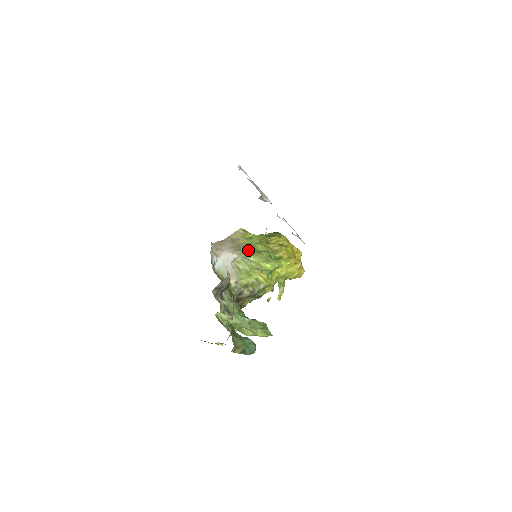
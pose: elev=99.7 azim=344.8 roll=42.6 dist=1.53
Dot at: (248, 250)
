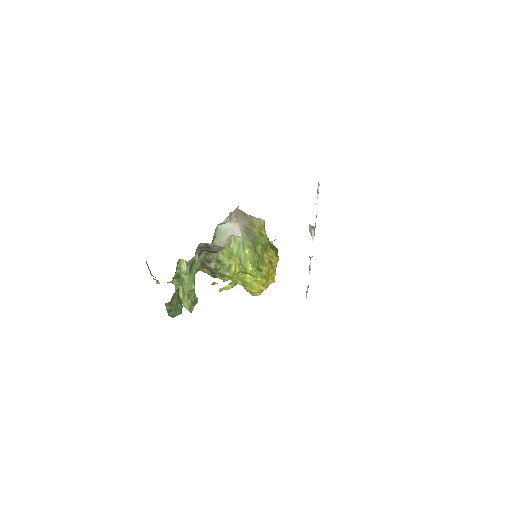
Dot at: (252, 241)
